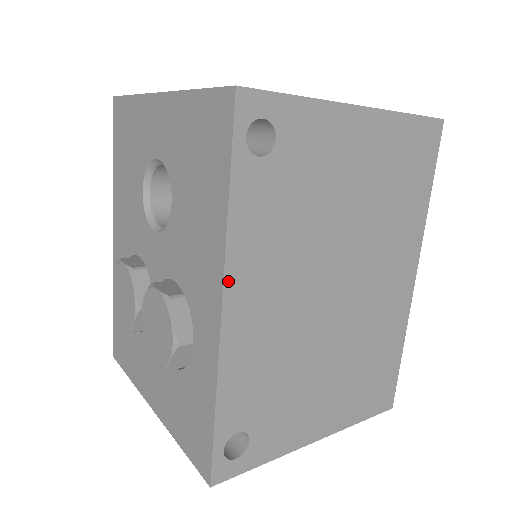
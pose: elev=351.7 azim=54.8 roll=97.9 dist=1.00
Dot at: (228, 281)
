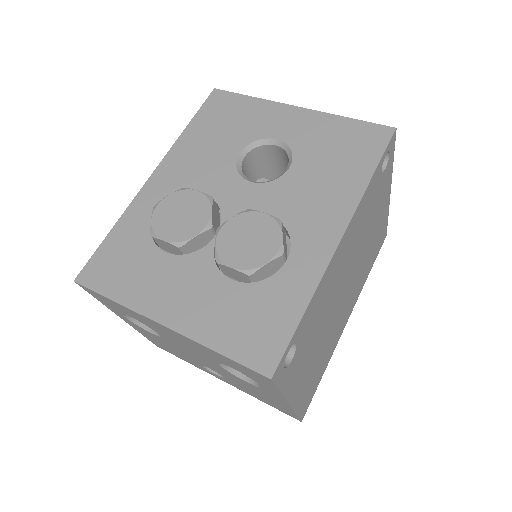
Dot at: (350, 223)
